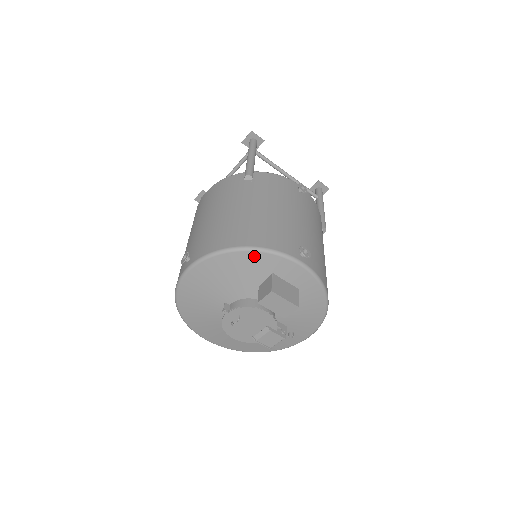
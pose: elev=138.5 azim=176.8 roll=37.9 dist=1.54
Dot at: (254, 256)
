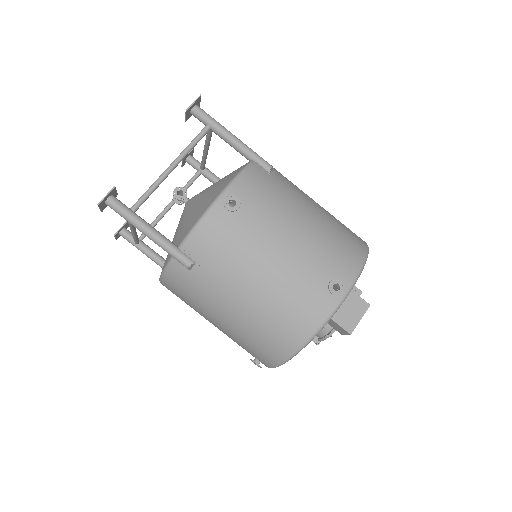
Dot at: (313, 338)
